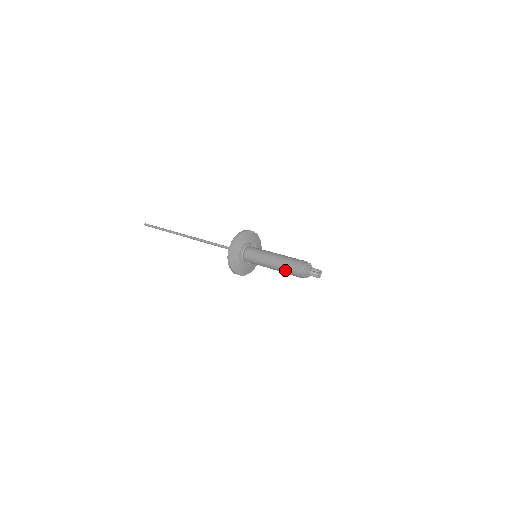
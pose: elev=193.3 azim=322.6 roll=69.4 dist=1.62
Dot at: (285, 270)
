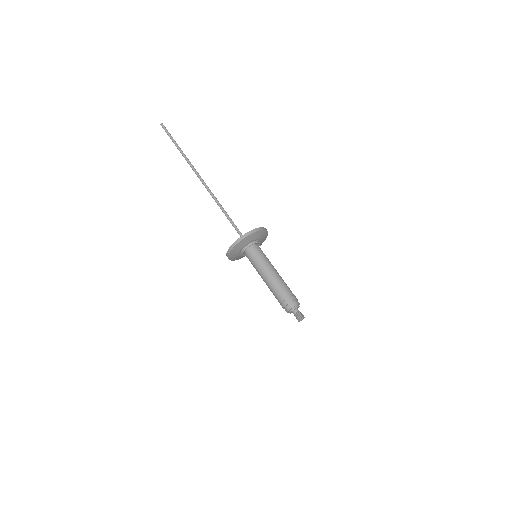
Dot at: (274, 295)
